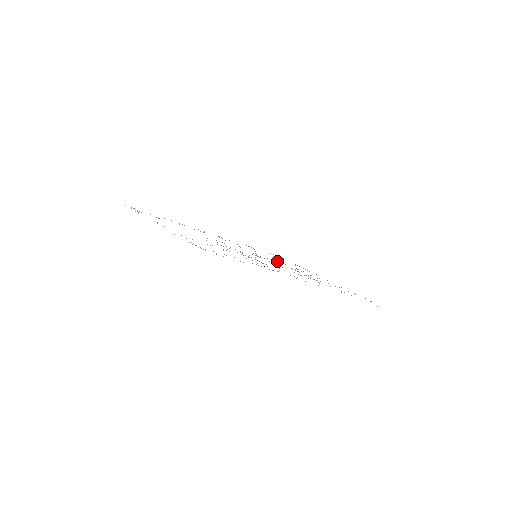
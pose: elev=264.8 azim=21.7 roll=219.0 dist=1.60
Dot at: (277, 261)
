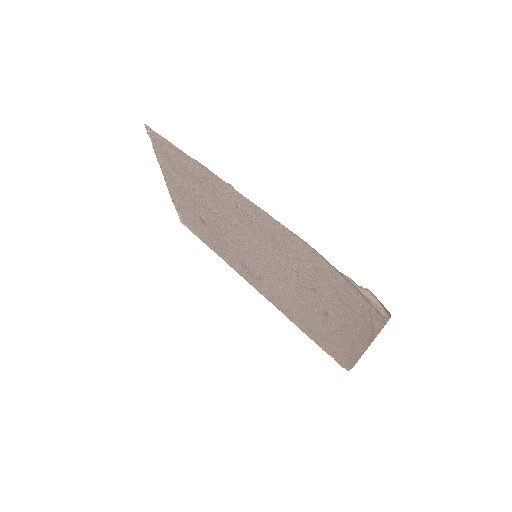
Dot at: (296, 296)
